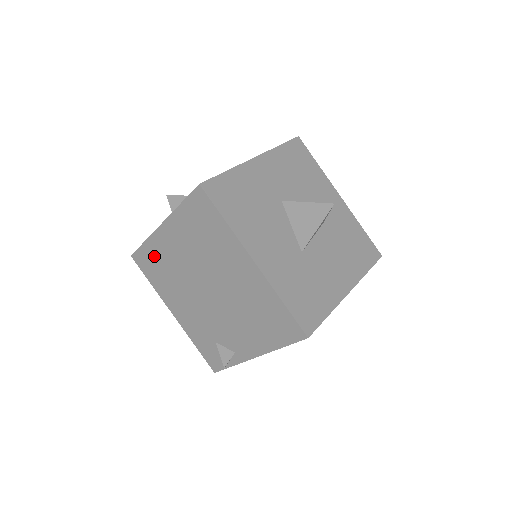
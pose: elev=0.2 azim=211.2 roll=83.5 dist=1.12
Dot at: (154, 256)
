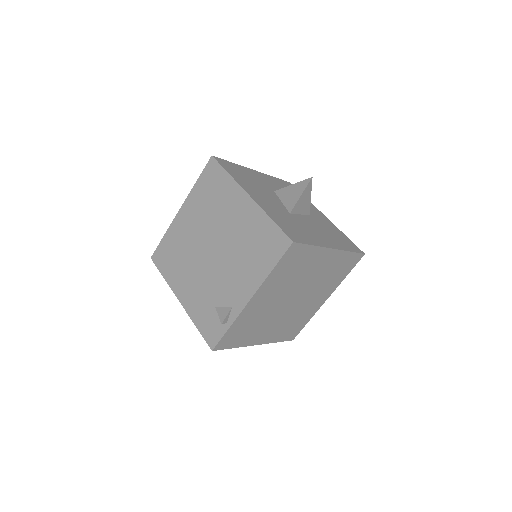
Dot at: (170, 244)
